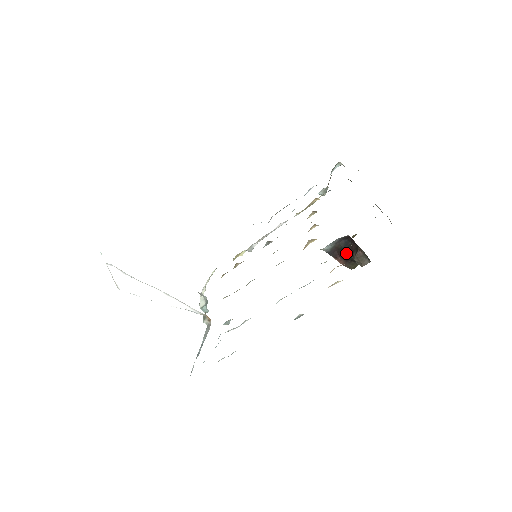
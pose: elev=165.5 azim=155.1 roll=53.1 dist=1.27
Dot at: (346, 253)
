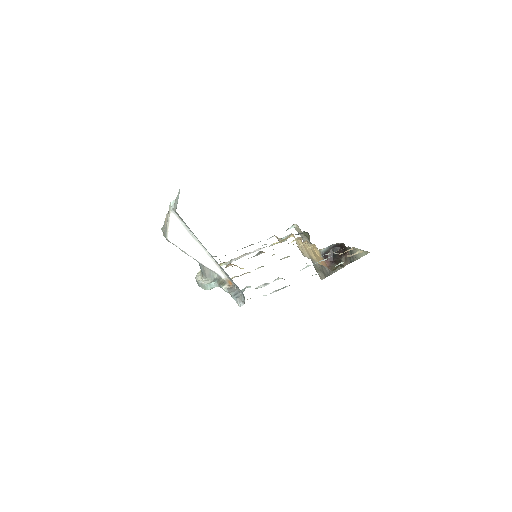
Dot at: (335, 256)
